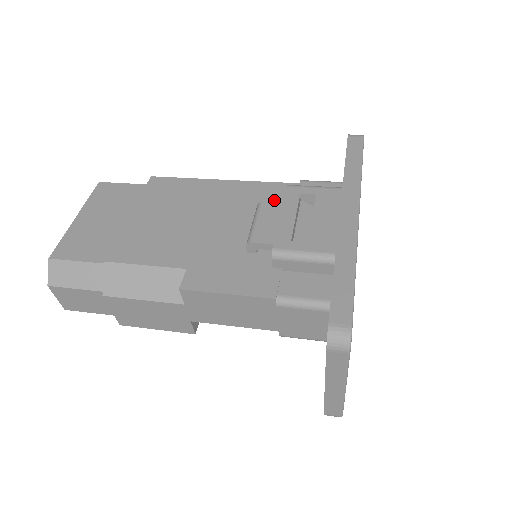
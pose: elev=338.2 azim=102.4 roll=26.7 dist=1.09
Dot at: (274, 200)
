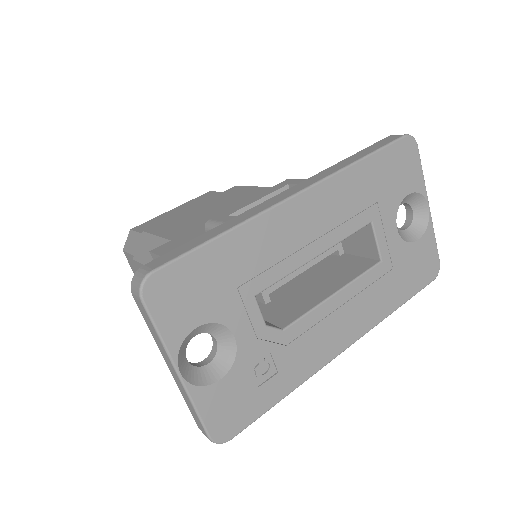
Dot at: occluded
